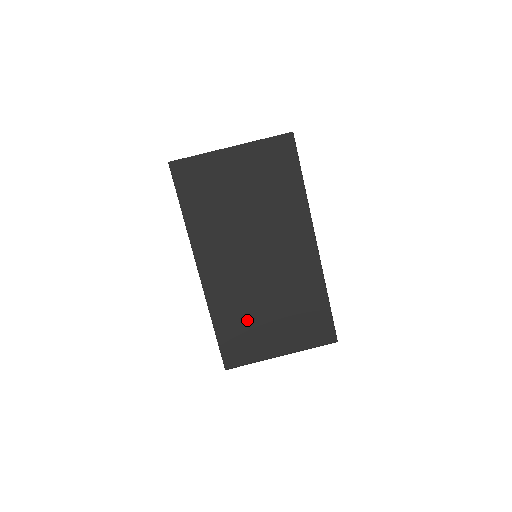
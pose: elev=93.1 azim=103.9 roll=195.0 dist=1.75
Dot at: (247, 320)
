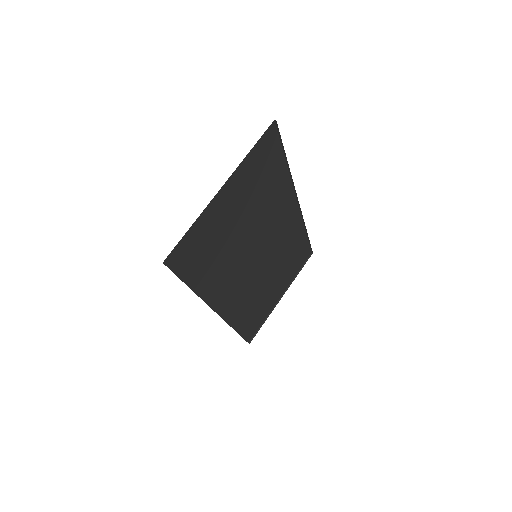
Dot at: (257, 302)
